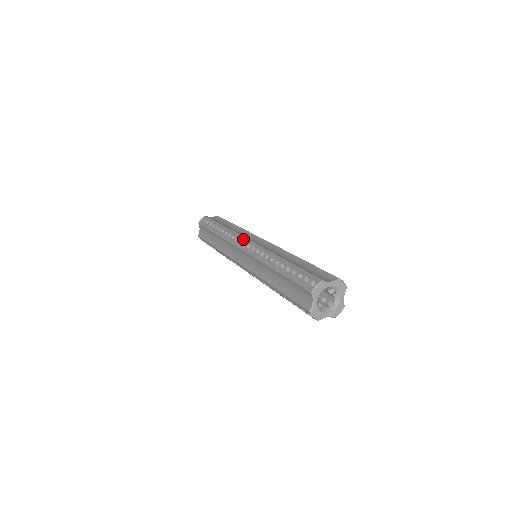
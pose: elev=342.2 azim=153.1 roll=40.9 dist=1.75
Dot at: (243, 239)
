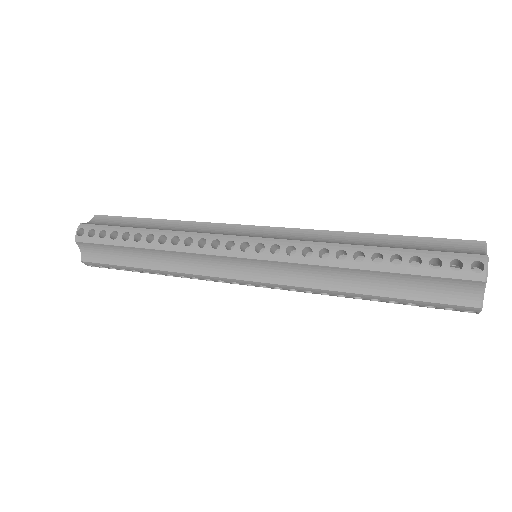
Dot at: (231, 239)
